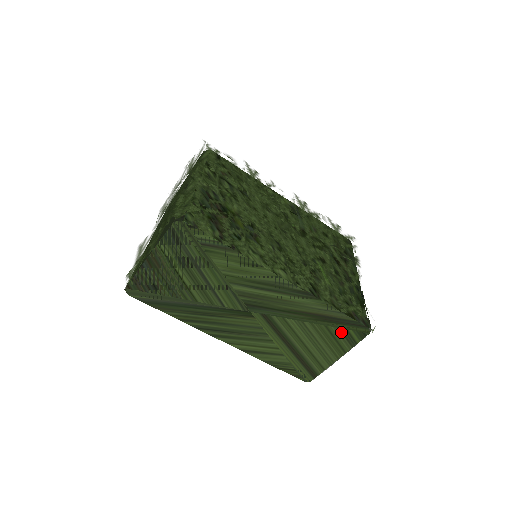
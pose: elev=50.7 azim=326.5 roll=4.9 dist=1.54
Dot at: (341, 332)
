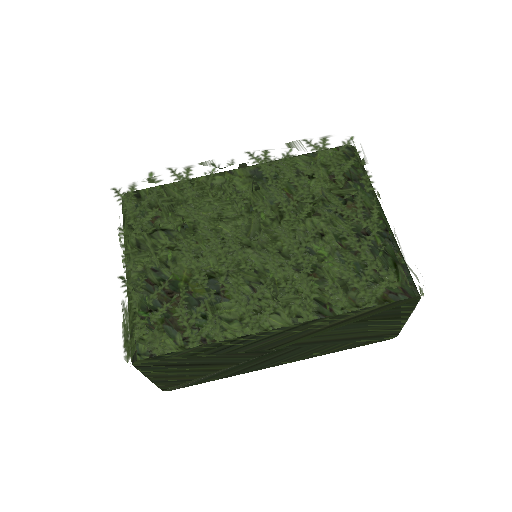
Dot at: (387, 312)
